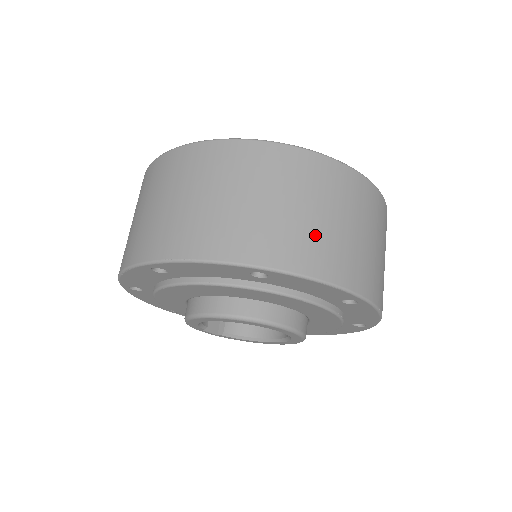
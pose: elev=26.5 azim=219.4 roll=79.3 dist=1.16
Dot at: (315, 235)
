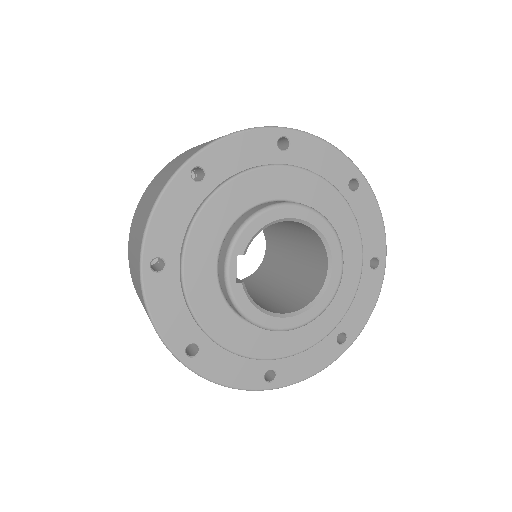
Dot at: occluded
